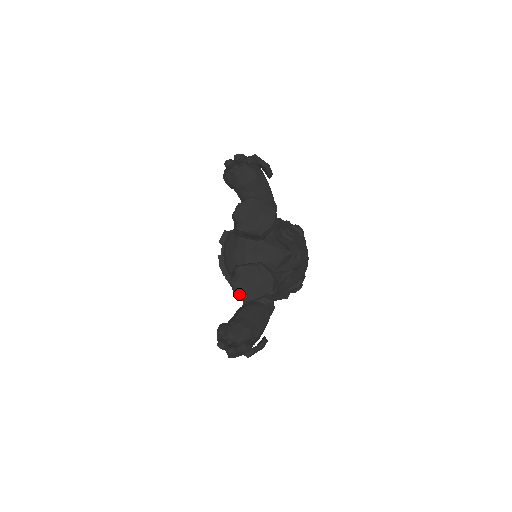
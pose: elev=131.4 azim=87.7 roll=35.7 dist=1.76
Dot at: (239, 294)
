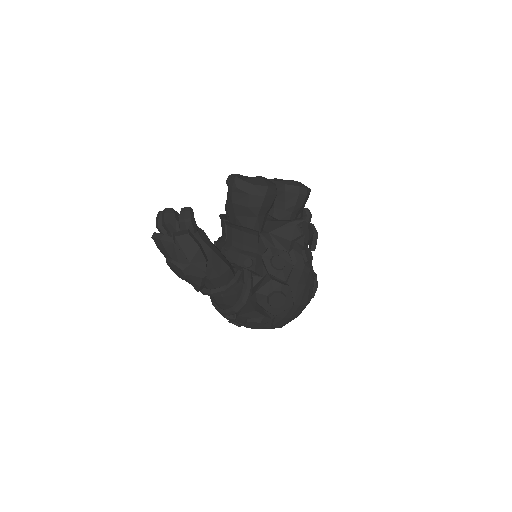
Dot at: (232, 176)
